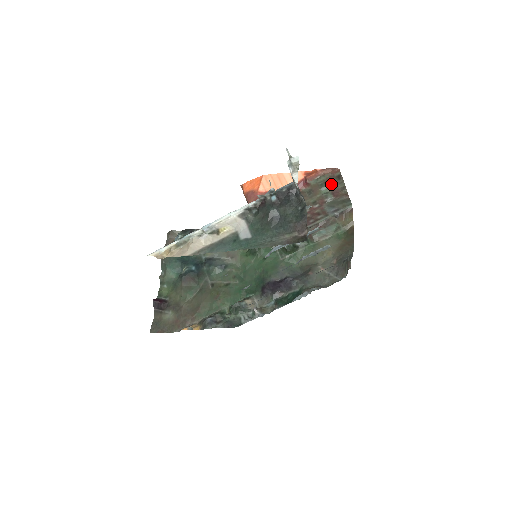
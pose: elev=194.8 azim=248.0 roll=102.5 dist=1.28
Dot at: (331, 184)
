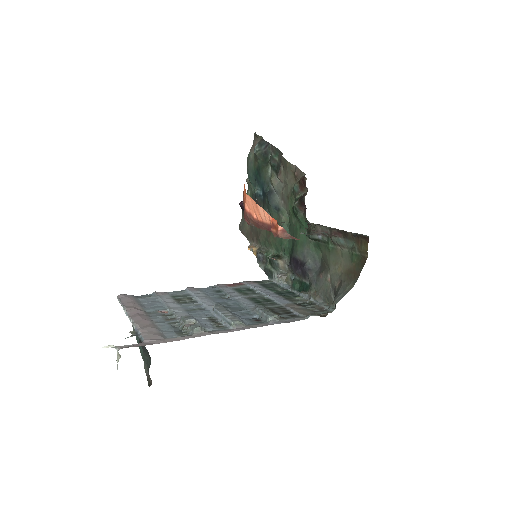
Dot at: occluded
